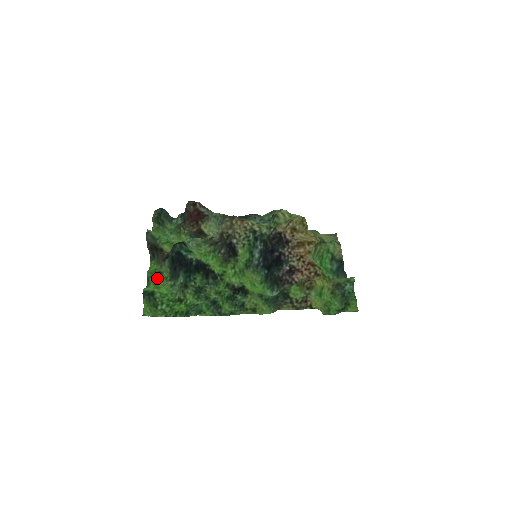
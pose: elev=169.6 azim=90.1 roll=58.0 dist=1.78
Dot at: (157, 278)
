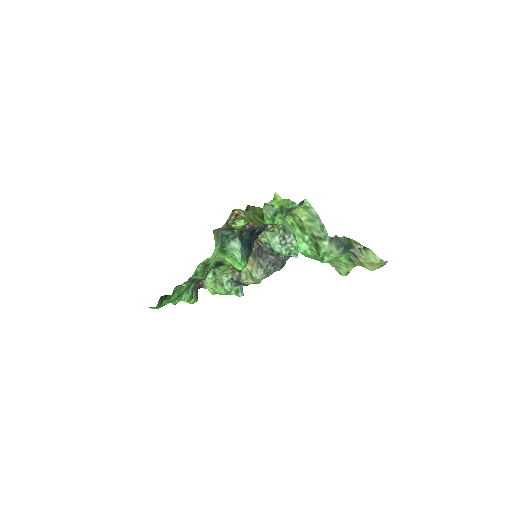
Dot at: occluded
